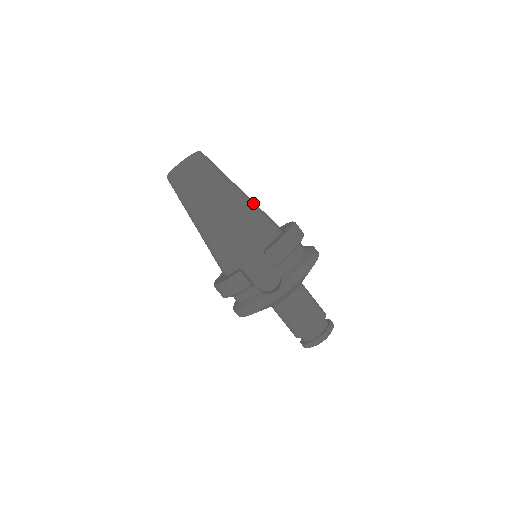
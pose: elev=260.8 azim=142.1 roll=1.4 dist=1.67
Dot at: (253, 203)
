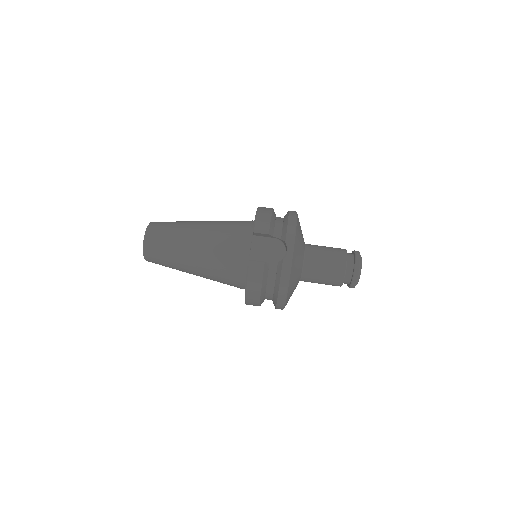
Dot at: occluded
